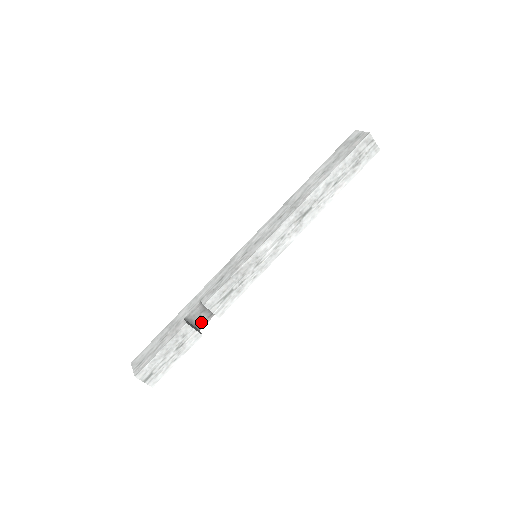
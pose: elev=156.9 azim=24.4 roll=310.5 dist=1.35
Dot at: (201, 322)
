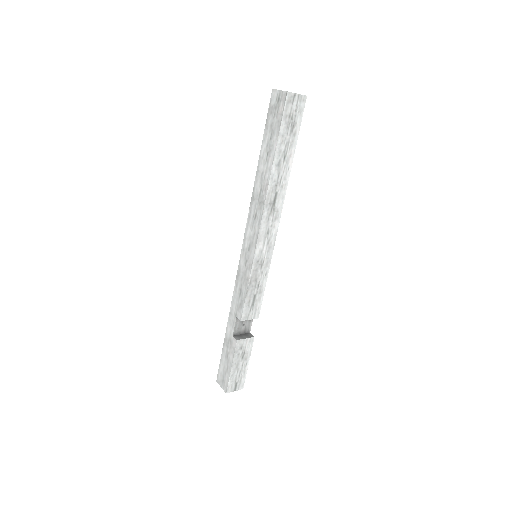
Dot at: (247, 327)
